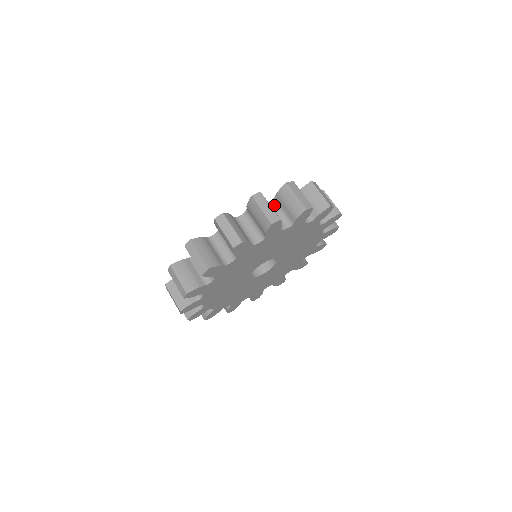
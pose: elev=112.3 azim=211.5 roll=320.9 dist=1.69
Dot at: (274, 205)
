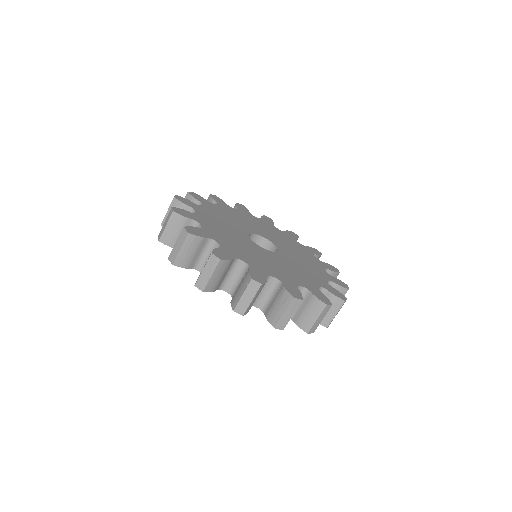
Dot at: occluded
